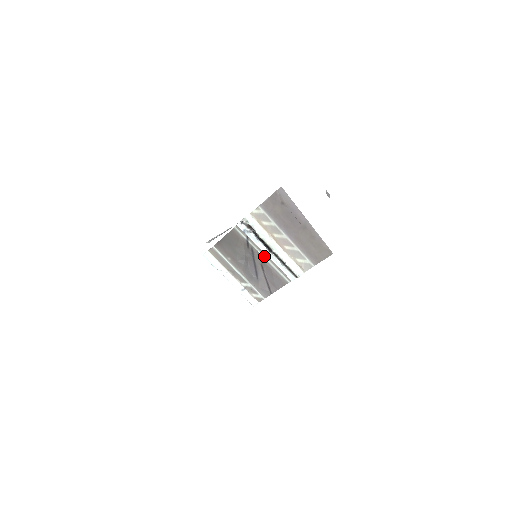
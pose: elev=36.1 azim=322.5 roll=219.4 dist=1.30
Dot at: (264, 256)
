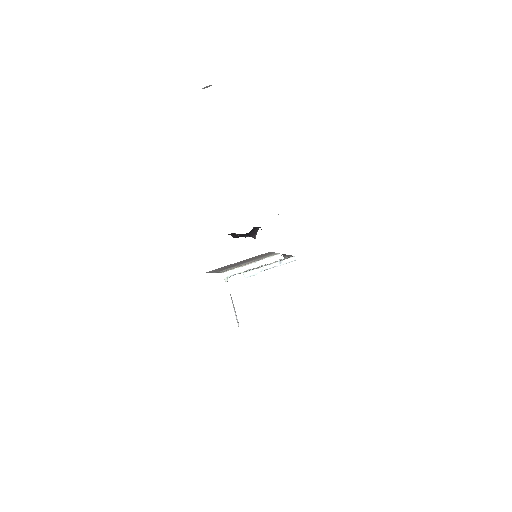
Dot at: occluded
